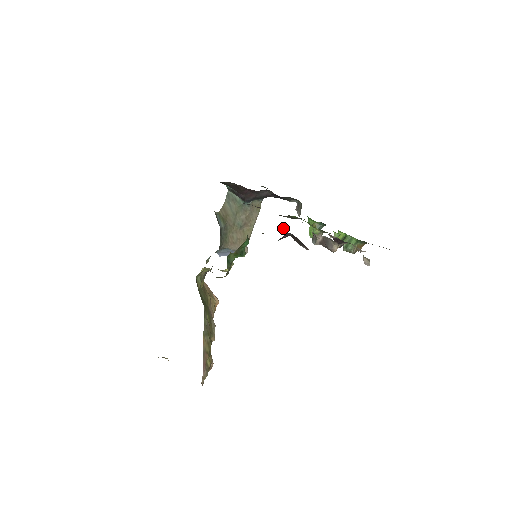
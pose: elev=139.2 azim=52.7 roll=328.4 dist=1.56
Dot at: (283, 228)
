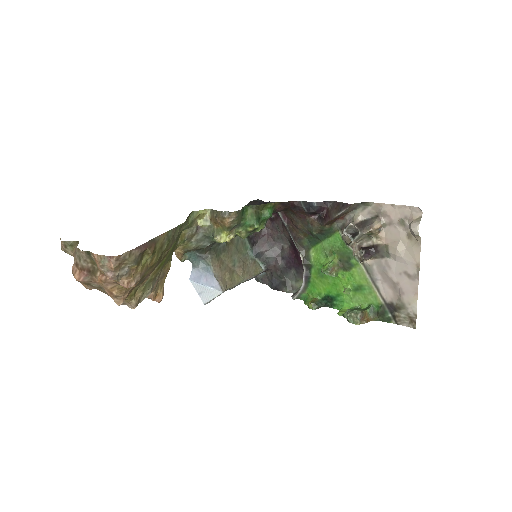
Dot at: (315, 217)
